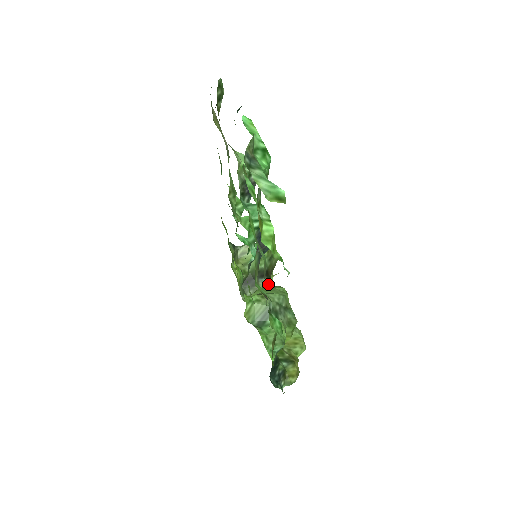
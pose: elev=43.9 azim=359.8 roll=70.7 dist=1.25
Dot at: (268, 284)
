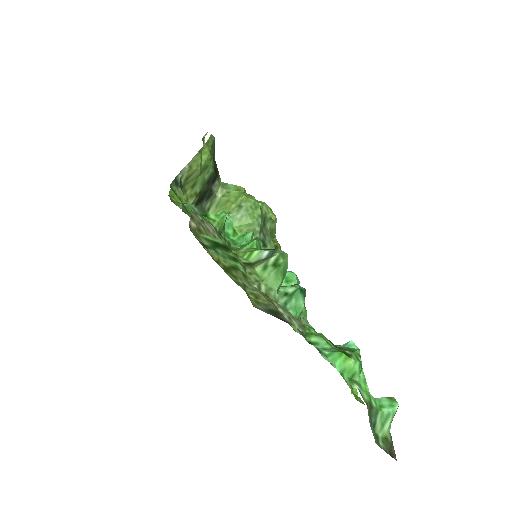
Dot at: (220, 180)
